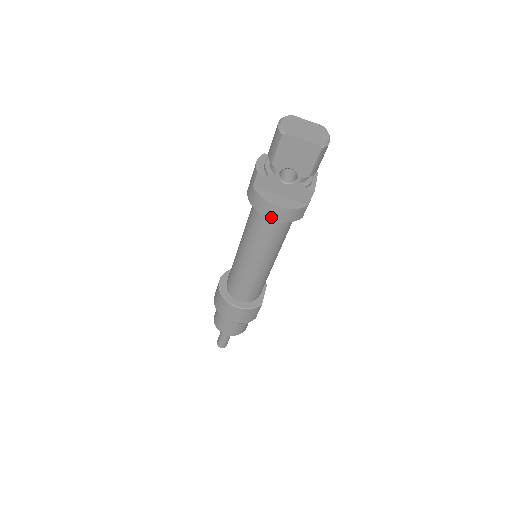
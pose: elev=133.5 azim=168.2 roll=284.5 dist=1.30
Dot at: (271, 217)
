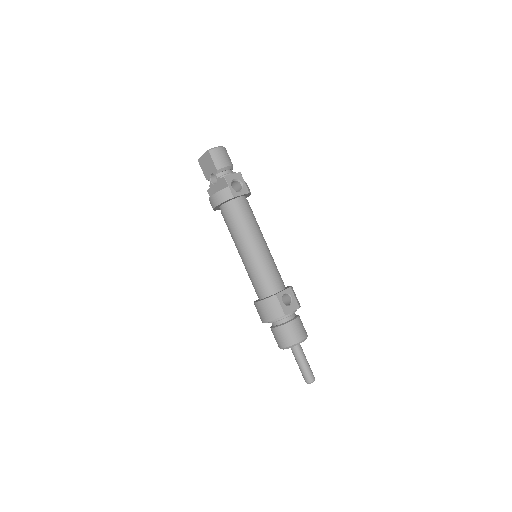
Dot at: (215, 206)
